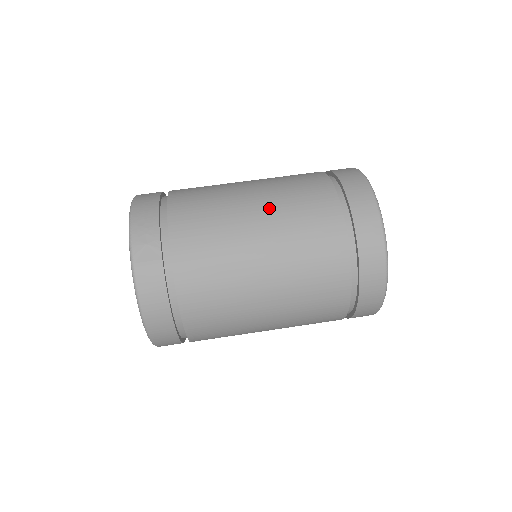
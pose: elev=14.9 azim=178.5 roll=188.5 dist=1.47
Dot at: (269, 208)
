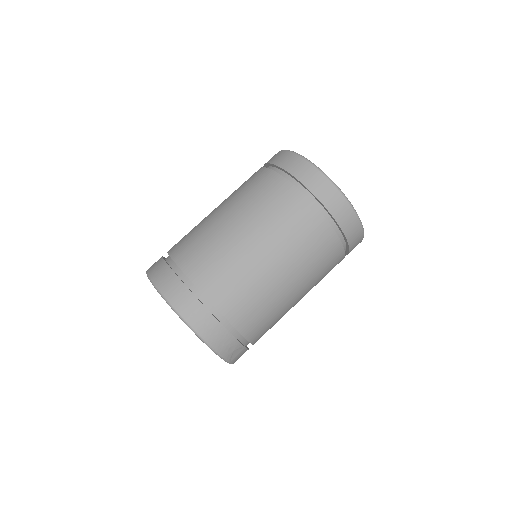
Dot at: (298, 275)
